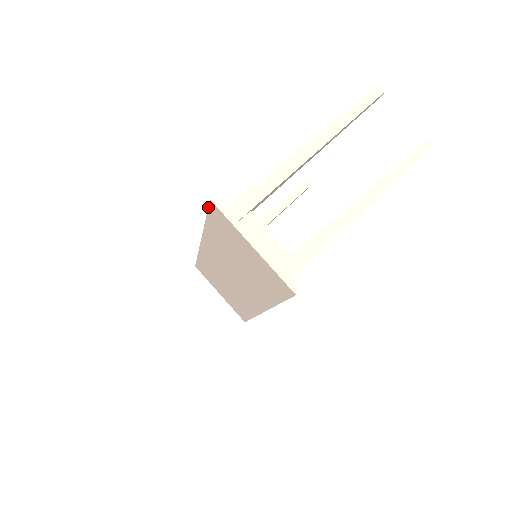
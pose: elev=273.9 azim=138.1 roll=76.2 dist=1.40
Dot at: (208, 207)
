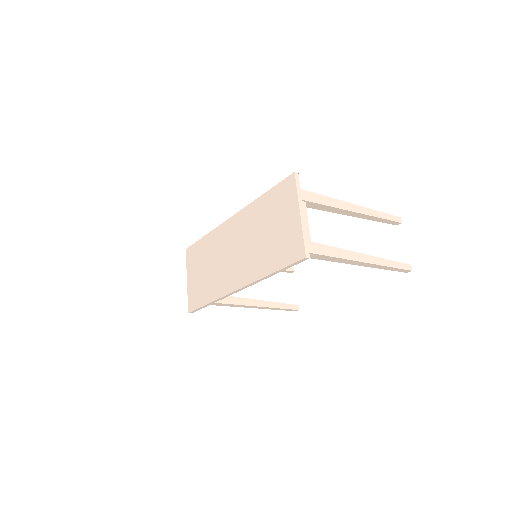
Dot at: (284, 179)
